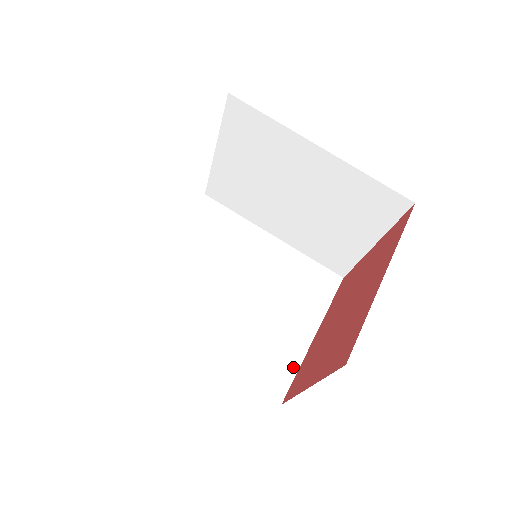
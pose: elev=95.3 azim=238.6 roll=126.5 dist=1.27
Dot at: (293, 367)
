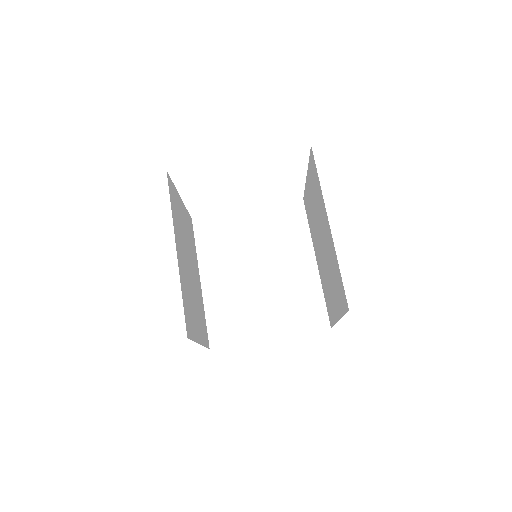
Dot at: (238, 340)
